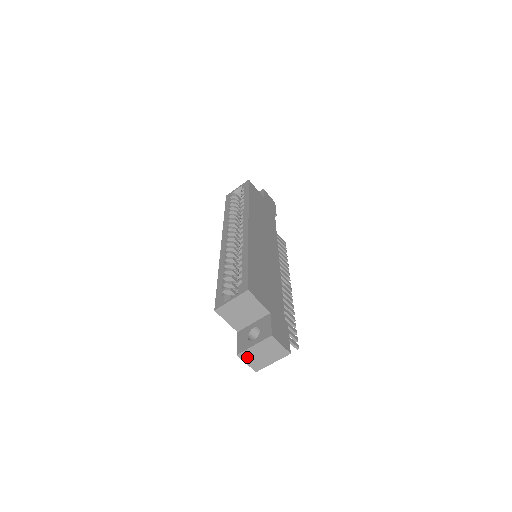
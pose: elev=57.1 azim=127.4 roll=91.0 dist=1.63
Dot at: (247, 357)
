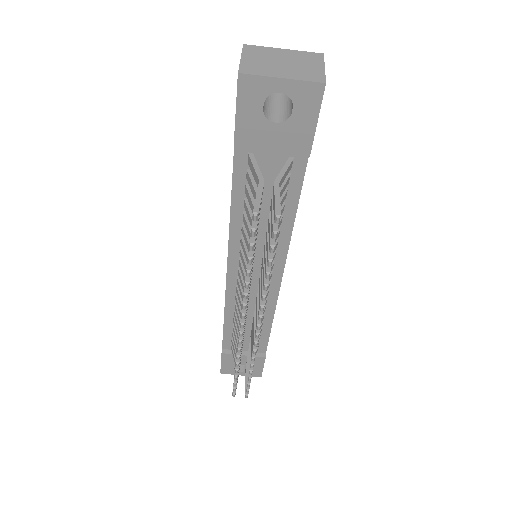
Dot at: (254, 53)
